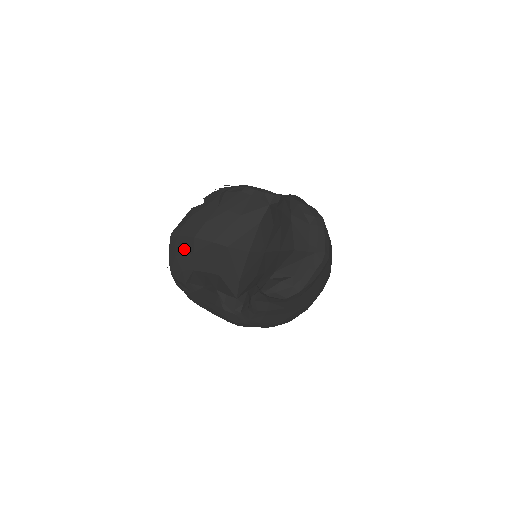
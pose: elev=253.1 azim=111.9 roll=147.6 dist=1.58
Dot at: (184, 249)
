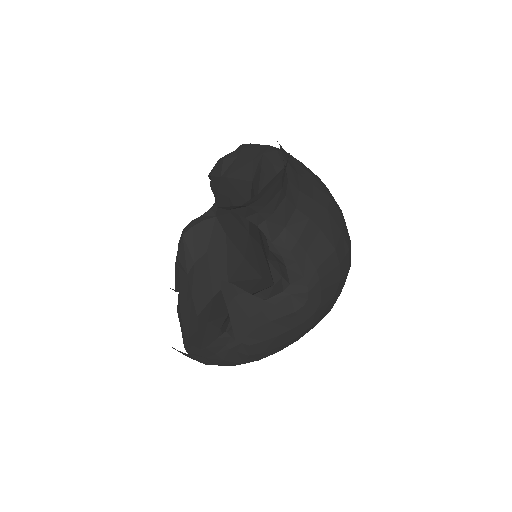
Dot at: (200, 334)
